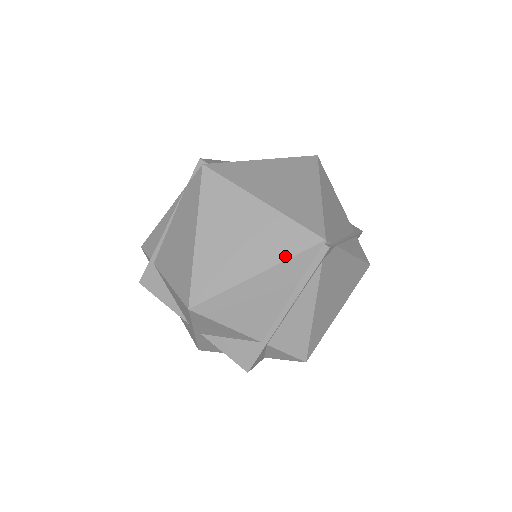
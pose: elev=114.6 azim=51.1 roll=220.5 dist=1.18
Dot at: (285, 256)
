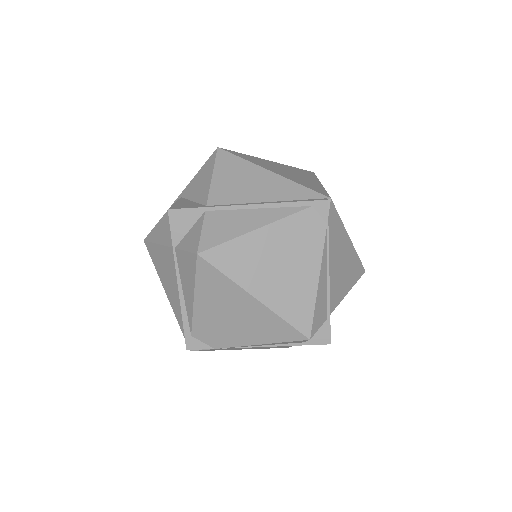
Dot at: (298, 183)
